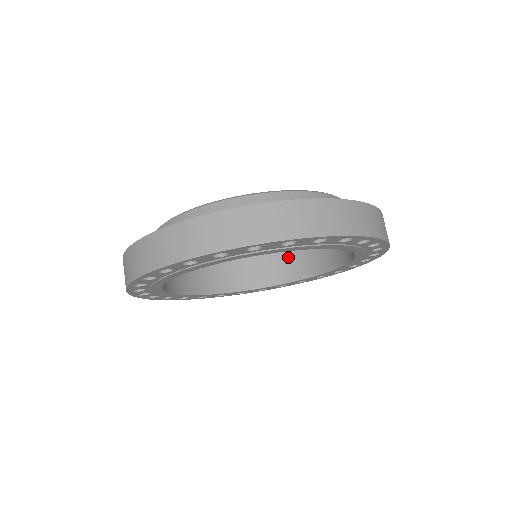
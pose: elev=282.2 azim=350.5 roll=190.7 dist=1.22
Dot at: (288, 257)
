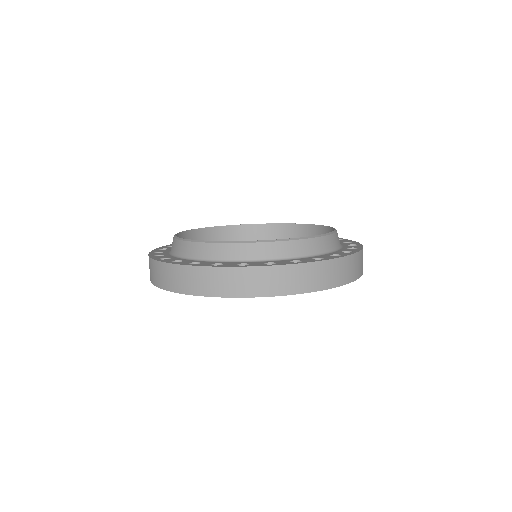
Dot at: (245, 239)
